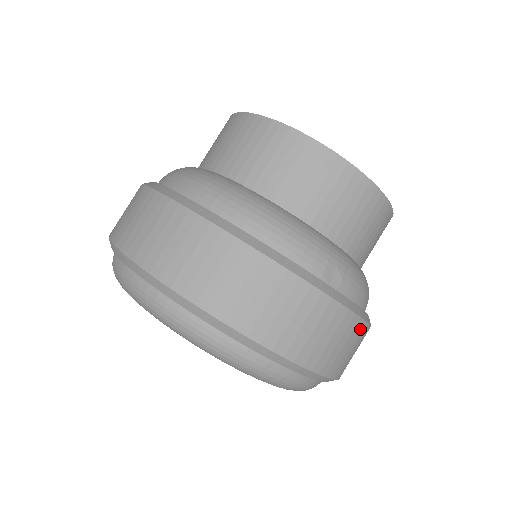
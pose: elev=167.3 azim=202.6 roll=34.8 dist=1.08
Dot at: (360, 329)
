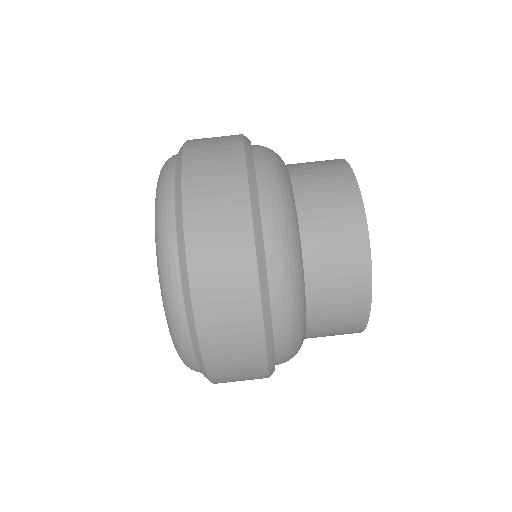
Dot at: (255, 333)
